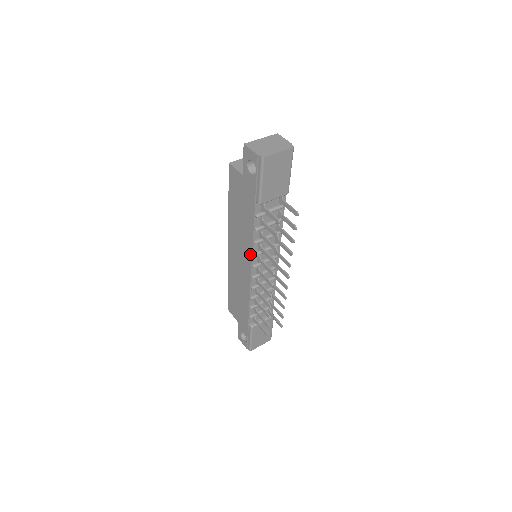
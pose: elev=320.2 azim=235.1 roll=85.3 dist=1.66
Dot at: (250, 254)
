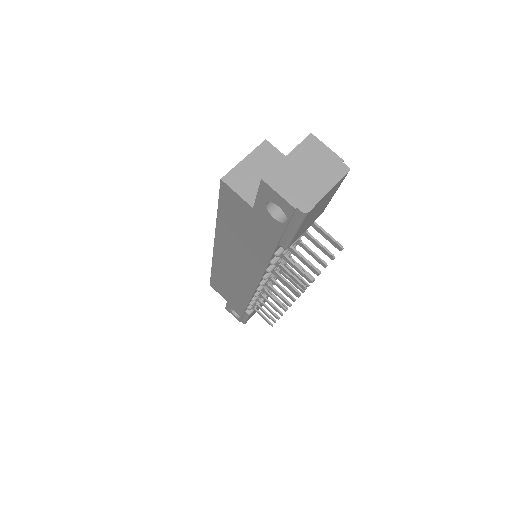
Dot at: (257, 276)
